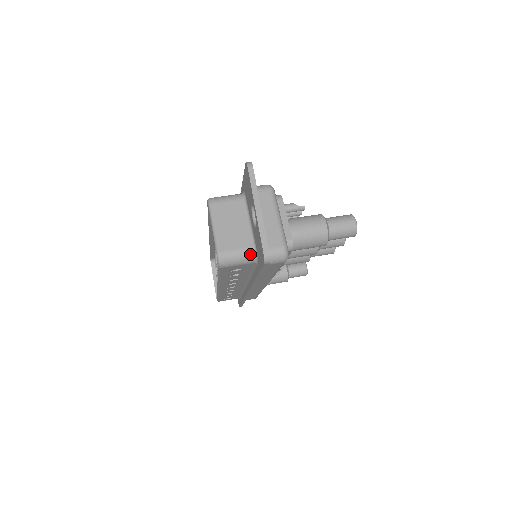
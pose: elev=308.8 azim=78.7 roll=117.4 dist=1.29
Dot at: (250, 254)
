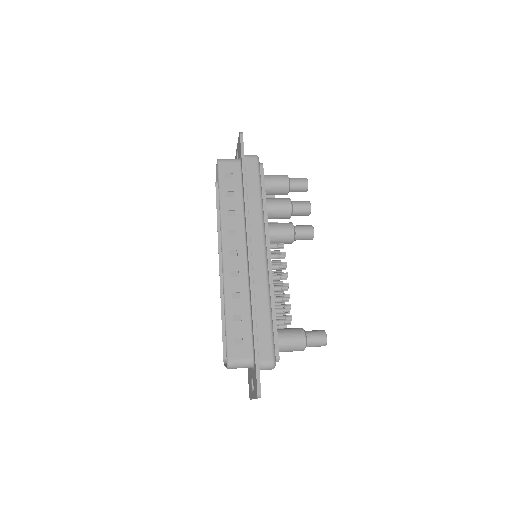
Dot at: (236, 159)
